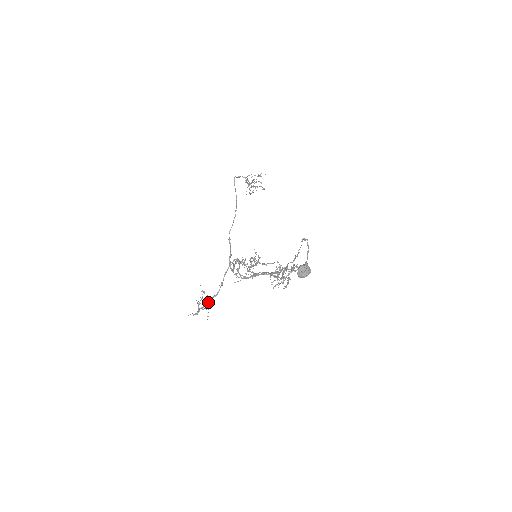
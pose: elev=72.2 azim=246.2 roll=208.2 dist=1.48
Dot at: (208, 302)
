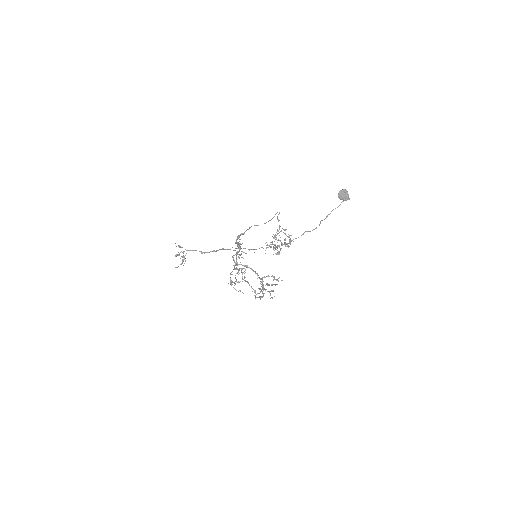
Dot at: (194, 250)
